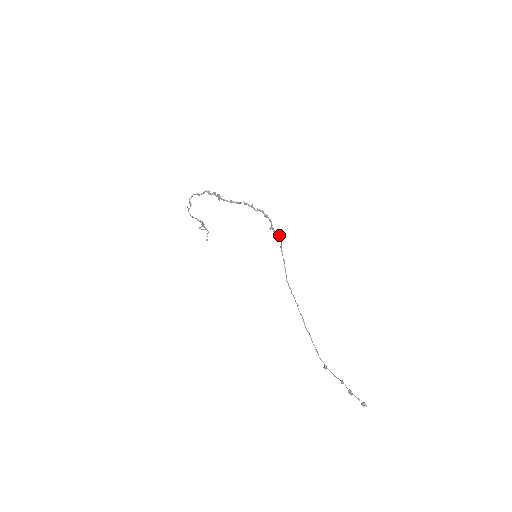
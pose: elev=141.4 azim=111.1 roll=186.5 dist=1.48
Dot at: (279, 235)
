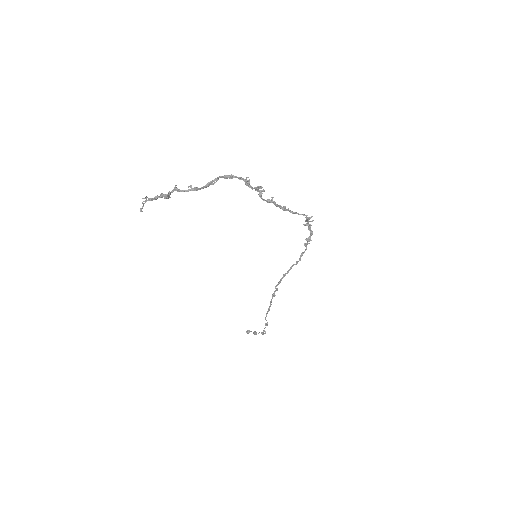
Dot at: occluded
